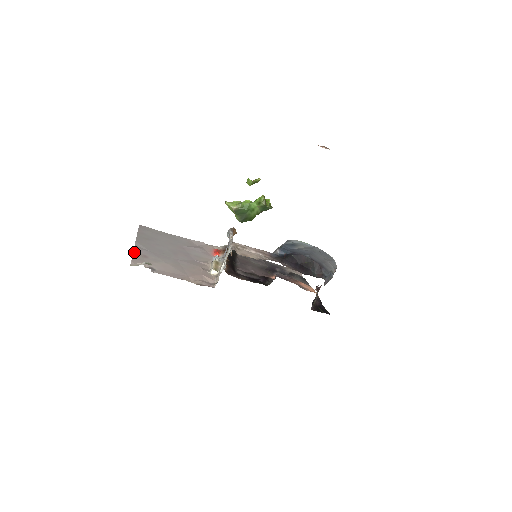
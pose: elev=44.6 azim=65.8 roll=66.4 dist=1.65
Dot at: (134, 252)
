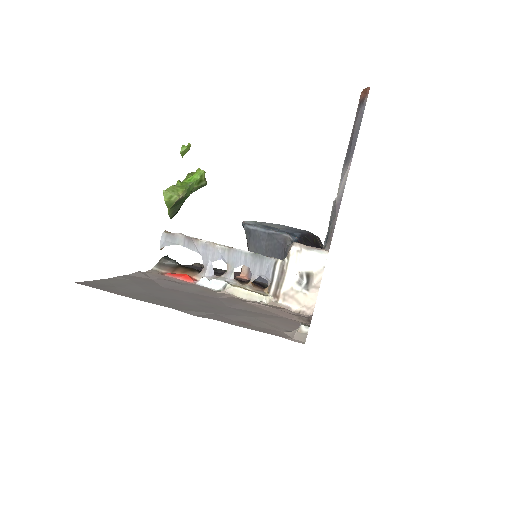
Dot at: (236, 325)
